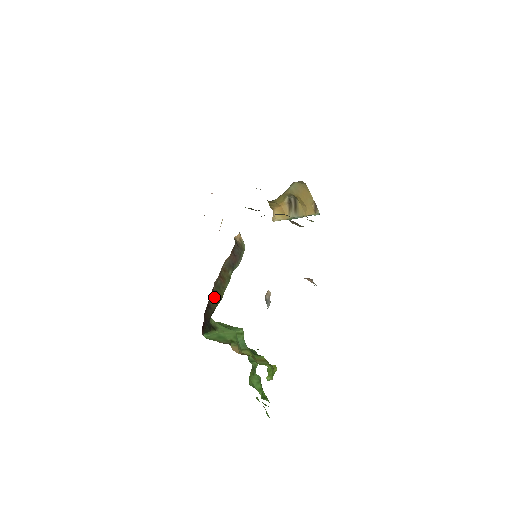
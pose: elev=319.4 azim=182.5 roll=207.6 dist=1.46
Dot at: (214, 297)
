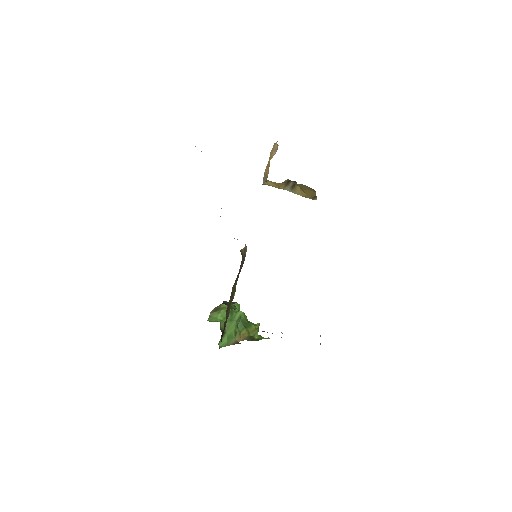
Dot at: (227, 317)
